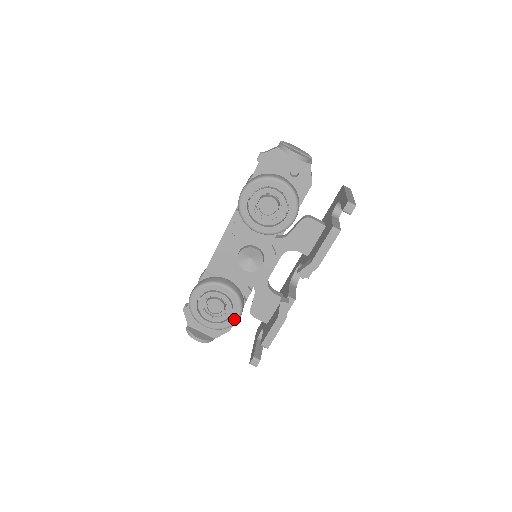
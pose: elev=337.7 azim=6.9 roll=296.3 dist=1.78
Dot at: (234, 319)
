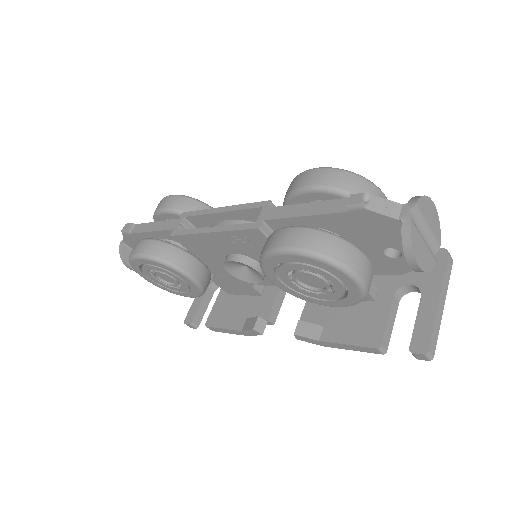
Dot at: (186, 296)
